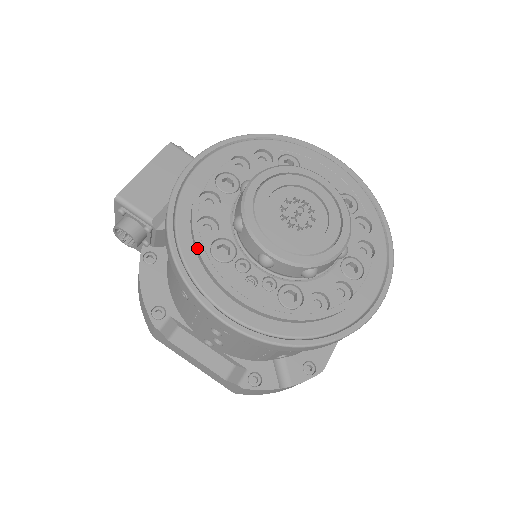
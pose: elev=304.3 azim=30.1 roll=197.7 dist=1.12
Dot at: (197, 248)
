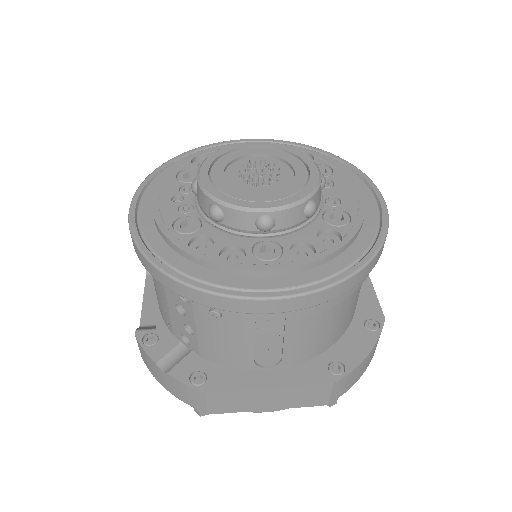
Dot at: (176, 165)
